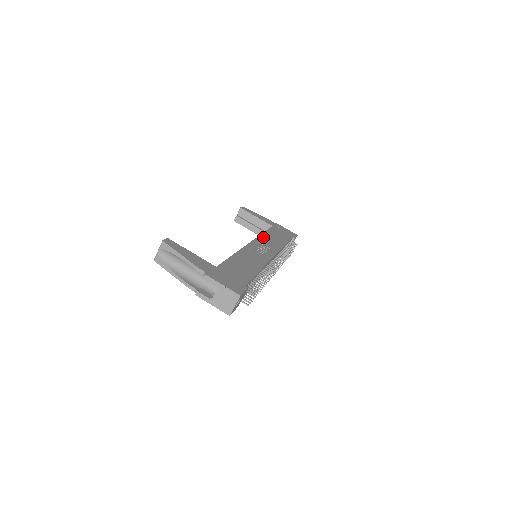
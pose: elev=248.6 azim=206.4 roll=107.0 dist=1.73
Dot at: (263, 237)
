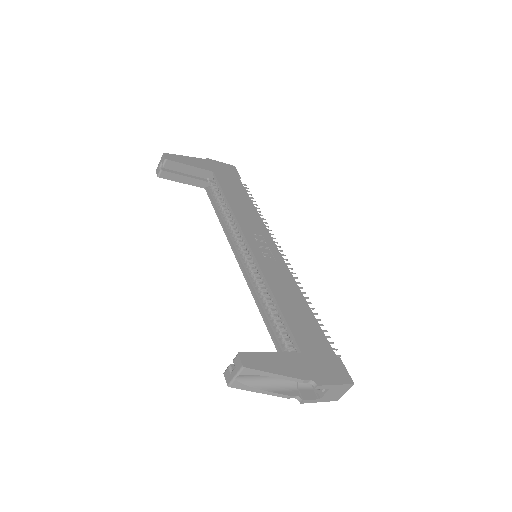
Dot at: (238, 215)
